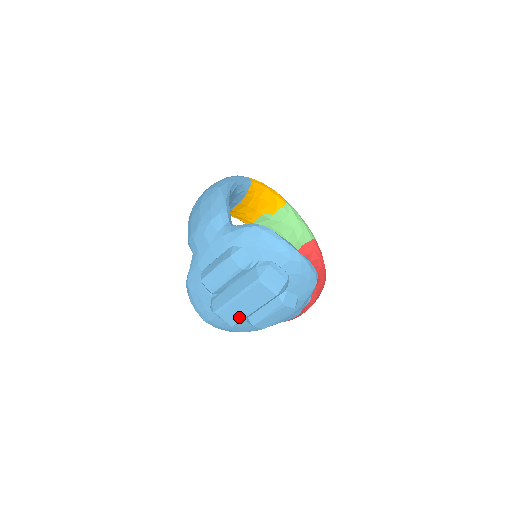
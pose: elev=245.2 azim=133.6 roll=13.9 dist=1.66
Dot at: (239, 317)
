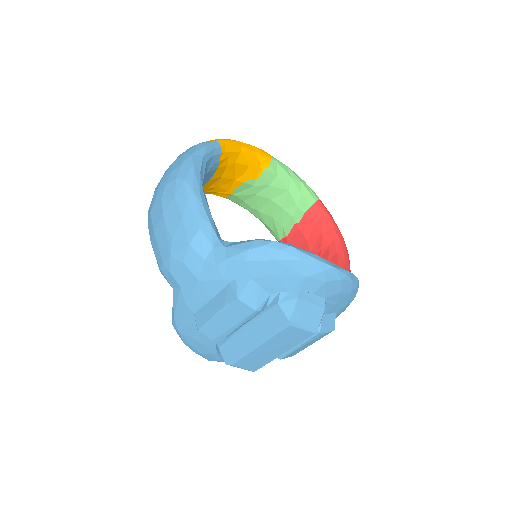
Dot at: (263, 362)
